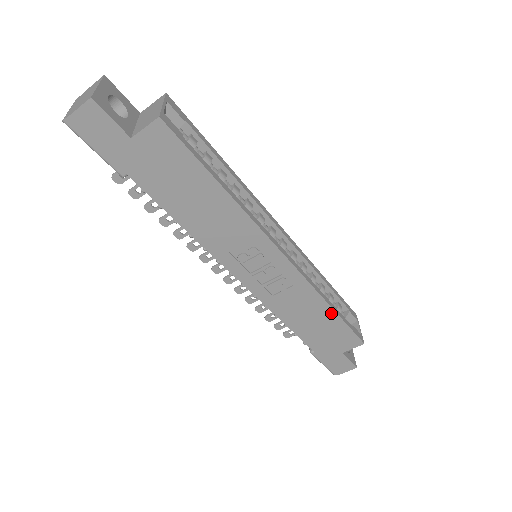
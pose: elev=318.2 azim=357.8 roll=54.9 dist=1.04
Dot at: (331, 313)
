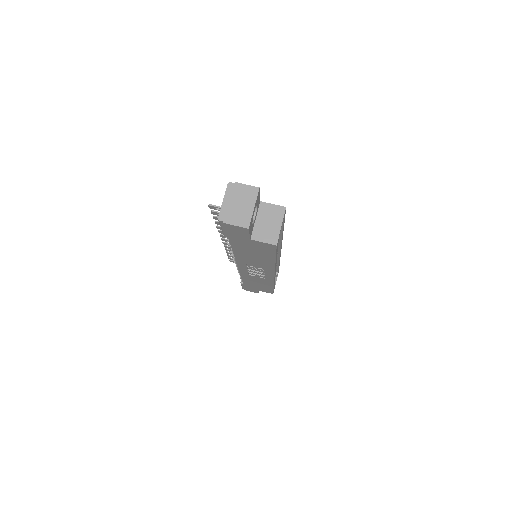
Dot at: (271, 287)
